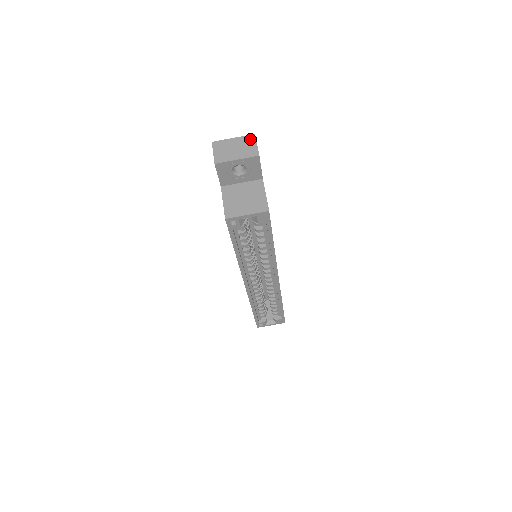
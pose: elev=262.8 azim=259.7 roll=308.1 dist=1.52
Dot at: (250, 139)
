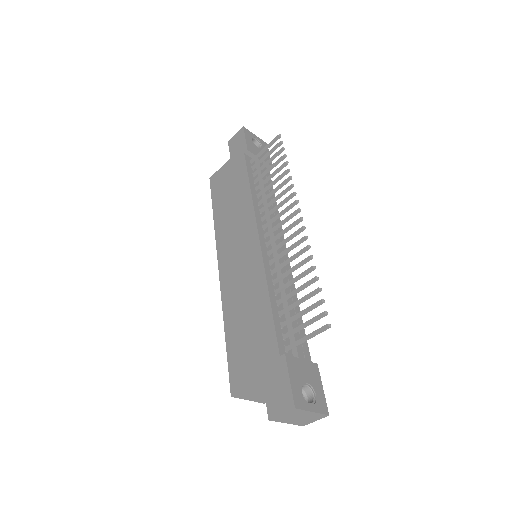
Dot at: (320, 417)
